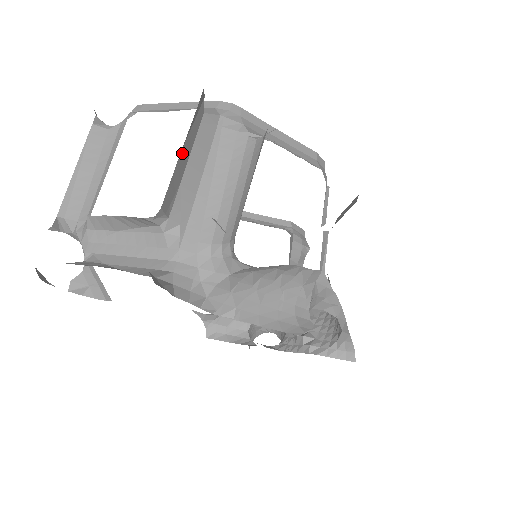
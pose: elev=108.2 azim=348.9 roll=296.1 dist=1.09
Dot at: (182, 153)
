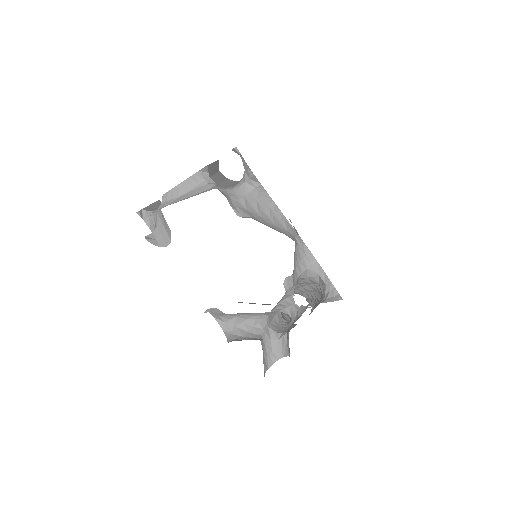
Dot at: (213, 165)
